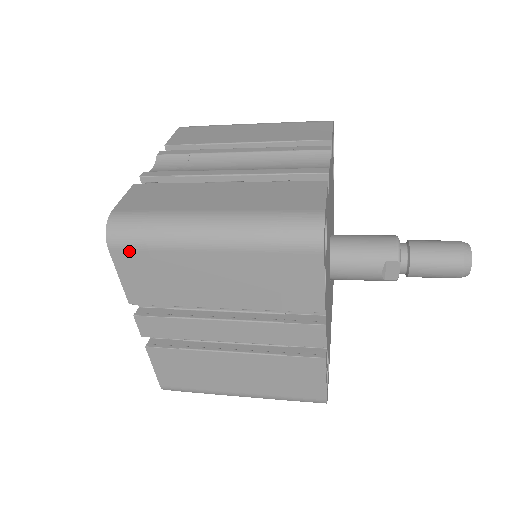
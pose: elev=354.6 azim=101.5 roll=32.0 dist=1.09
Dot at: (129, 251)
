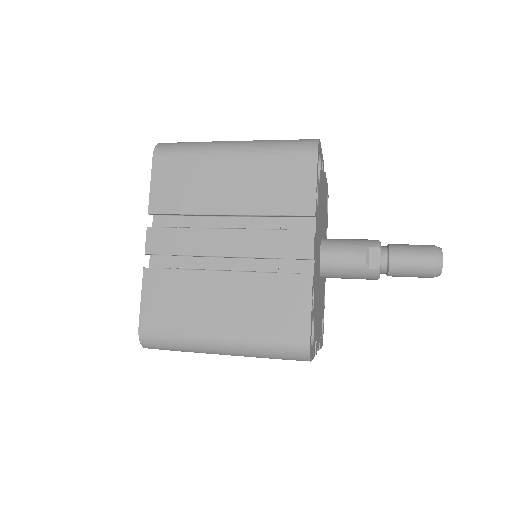
Dot at: (168, 158)
